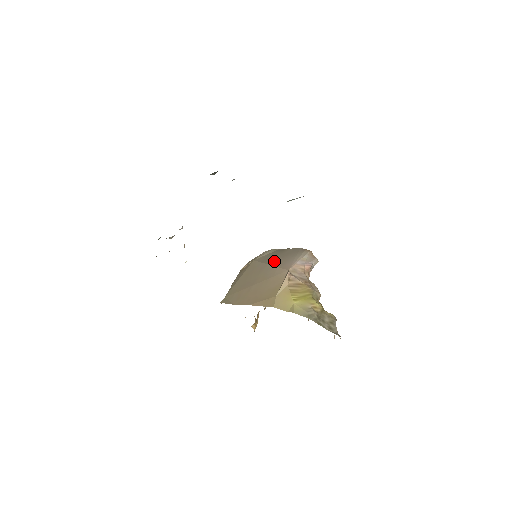
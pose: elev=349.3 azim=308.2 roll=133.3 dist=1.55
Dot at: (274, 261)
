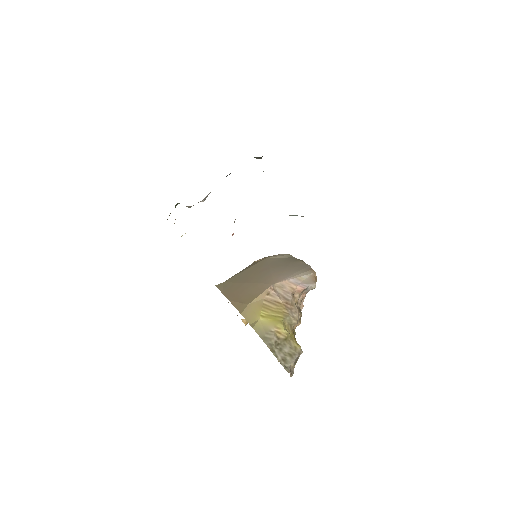
Dot at: (277, 268)
